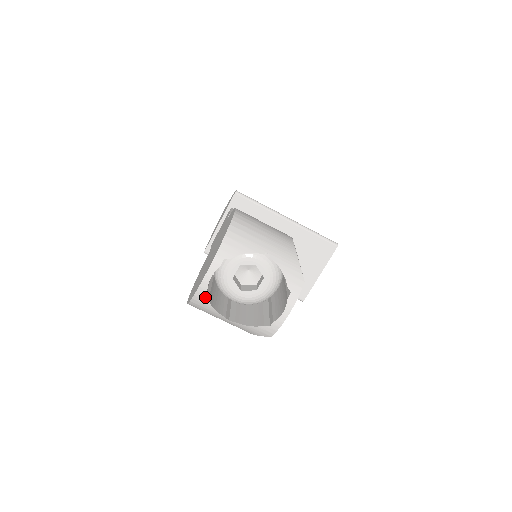
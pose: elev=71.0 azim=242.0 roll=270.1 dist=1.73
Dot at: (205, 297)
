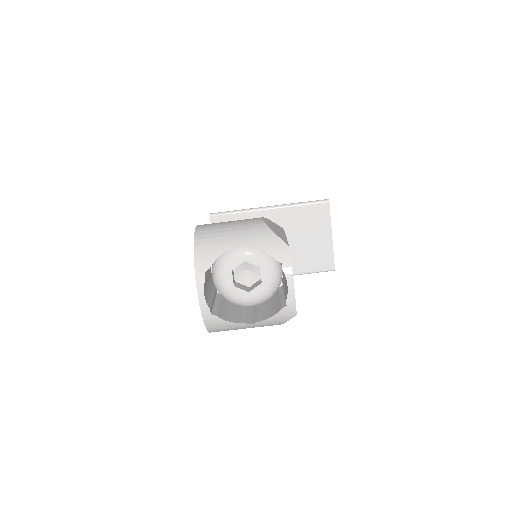
Dot at: (213, 316)
